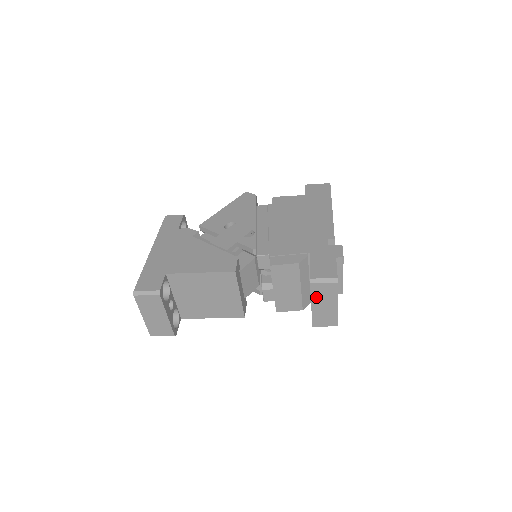
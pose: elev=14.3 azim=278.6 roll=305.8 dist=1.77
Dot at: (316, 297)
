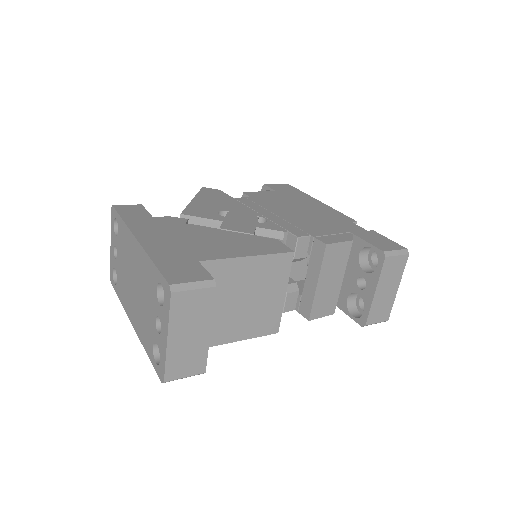
Dot at: (384, 278)
